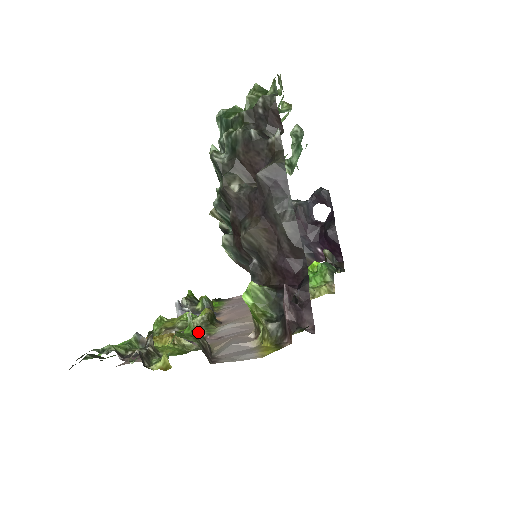
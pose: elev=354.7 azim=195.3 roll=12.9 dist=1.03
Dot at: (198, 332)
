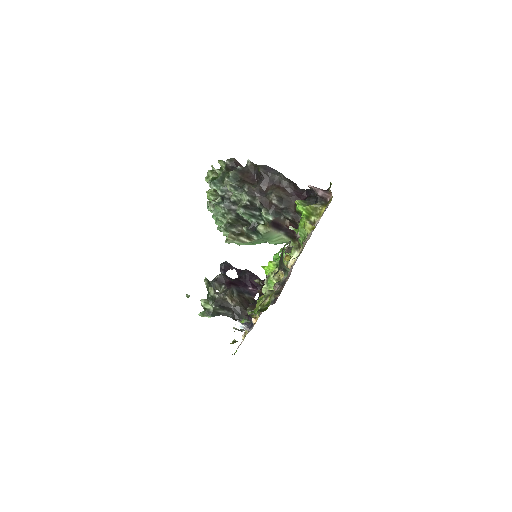
Dot at: (281, 280)
